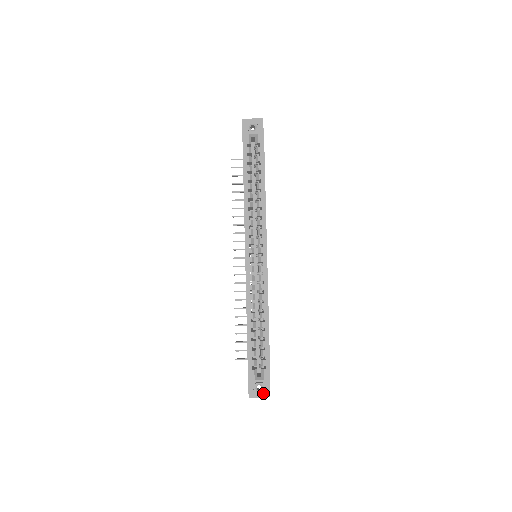
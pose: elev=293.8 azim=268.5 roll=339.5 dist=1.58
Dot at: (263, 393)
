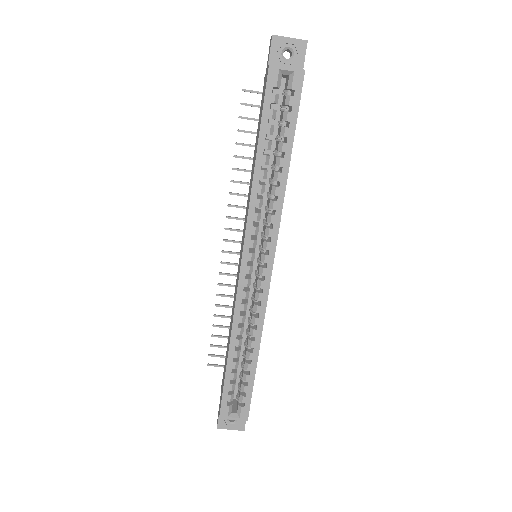
Dot at: (236, 426)
